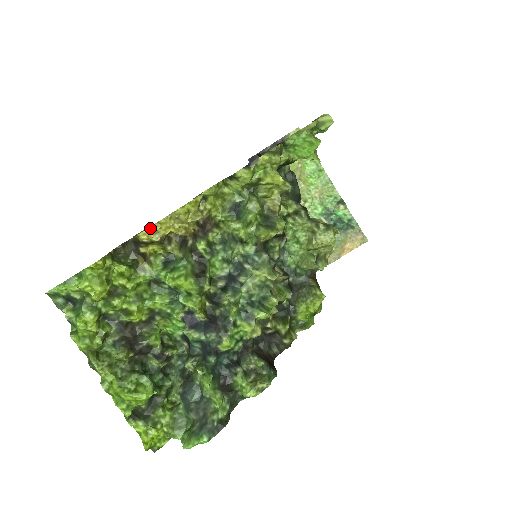
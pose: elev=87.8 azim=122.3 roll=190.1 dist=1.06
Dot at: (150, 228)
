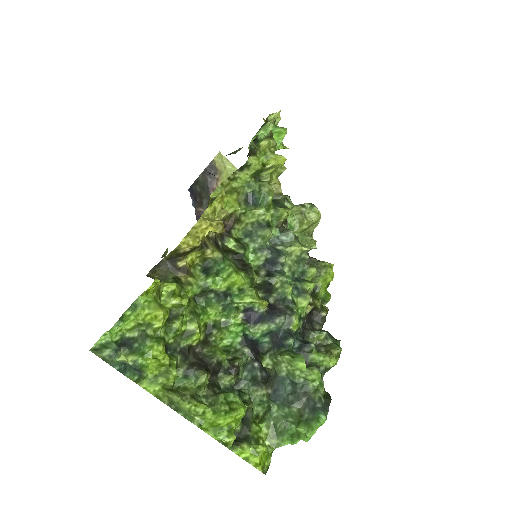
Dot at: (187, 235)
